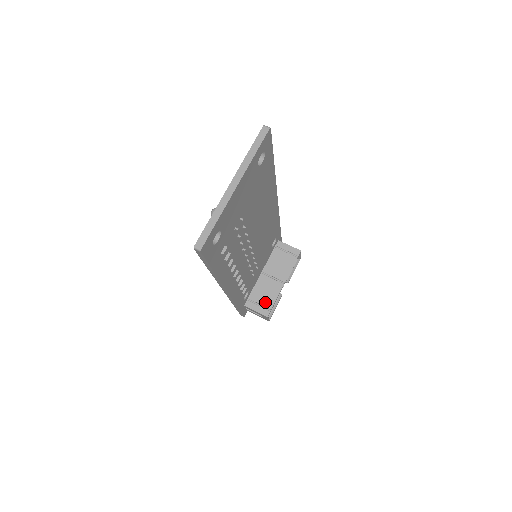
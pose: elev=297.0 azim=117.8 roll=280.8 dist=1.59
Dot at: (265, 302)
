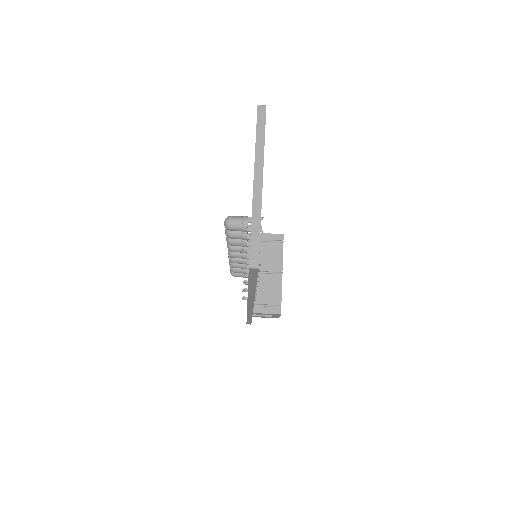
Dot at: (272, 300)
